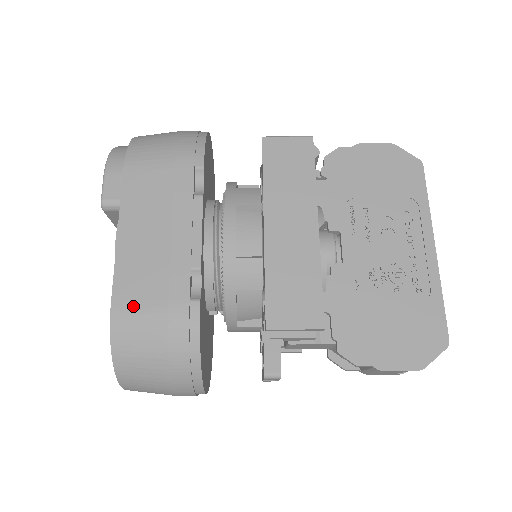
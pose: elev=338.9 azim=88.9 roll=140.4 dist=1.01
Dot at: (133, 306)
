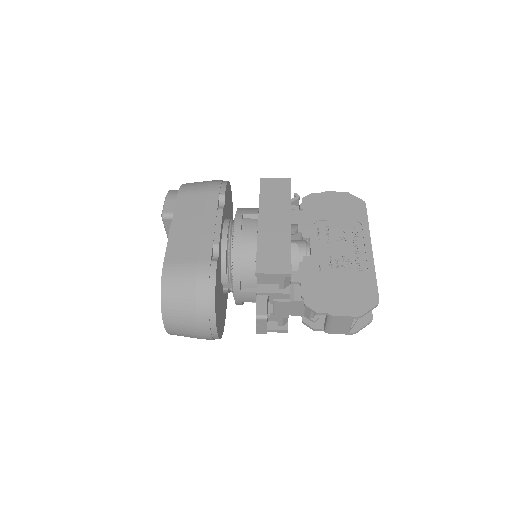
Dot at: (177, 263)
